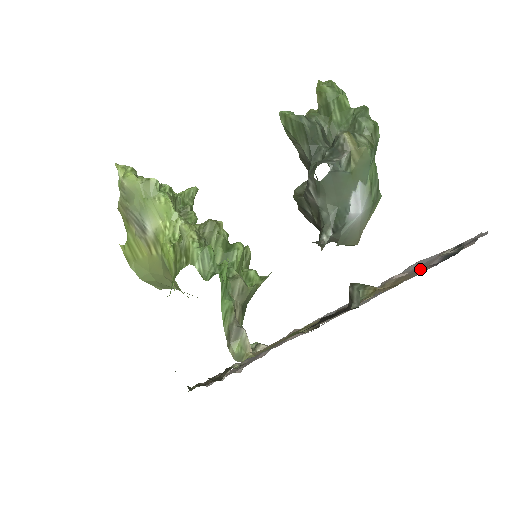
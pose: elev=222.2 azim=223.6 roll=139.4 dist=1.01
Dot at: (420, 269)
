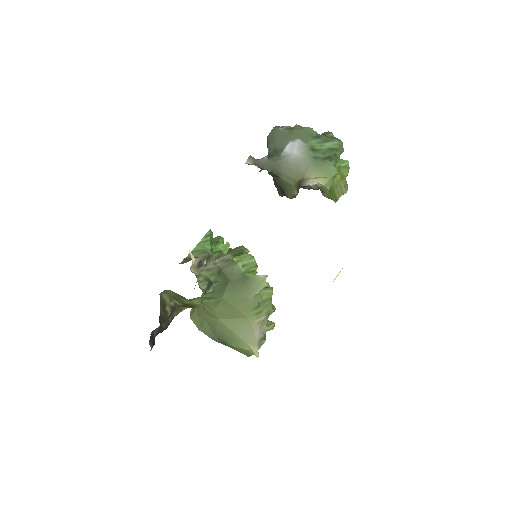
Dot at: occluded
